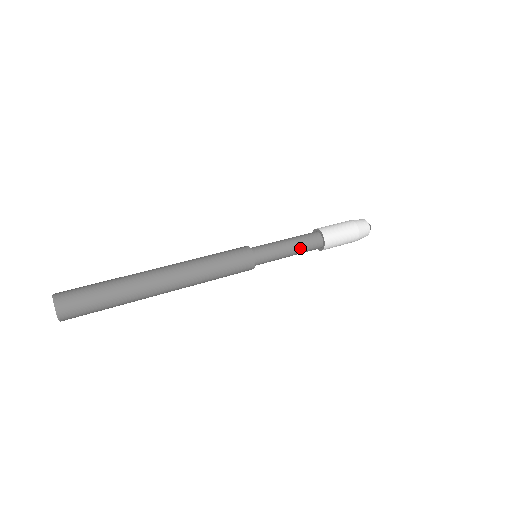
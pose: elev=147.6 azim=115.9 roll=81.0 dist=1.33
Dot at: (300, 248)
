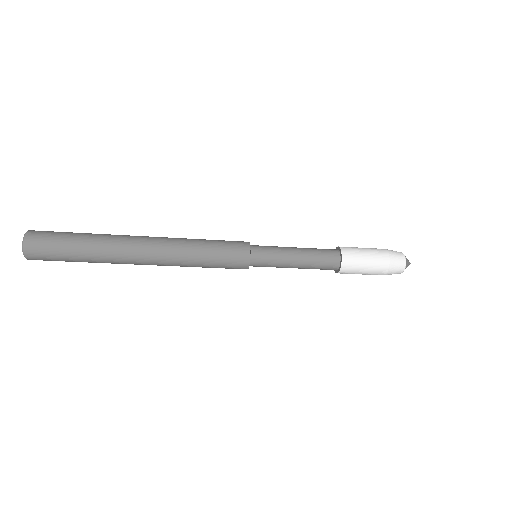
Dot at: (310, 256)
